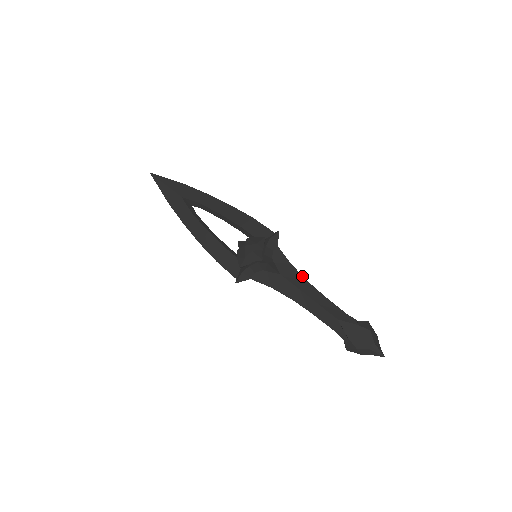
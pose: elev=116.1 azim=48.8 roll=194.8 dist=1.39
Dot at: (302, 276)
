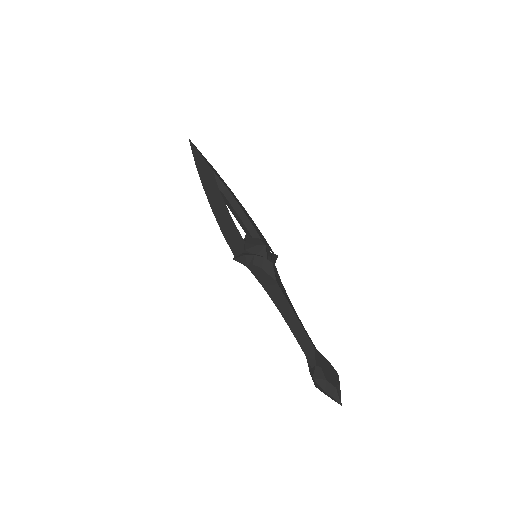
Dot at: occluded
